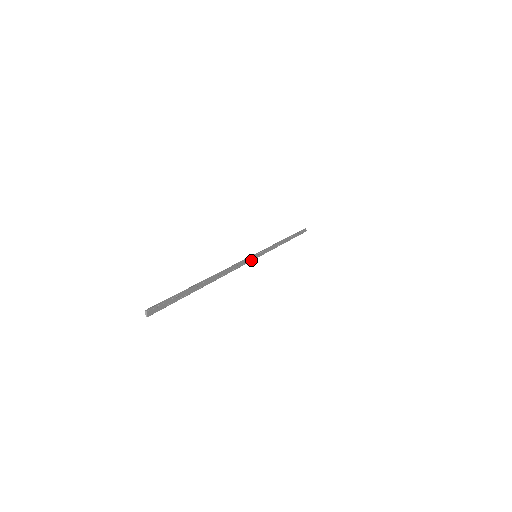
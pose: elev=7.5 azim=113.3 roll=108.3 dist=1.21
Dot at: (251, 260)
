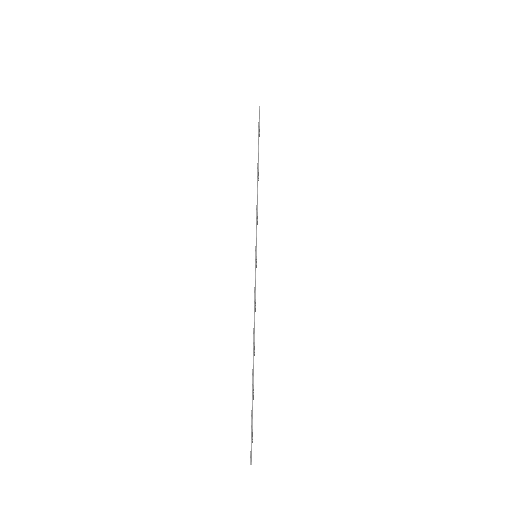
Dot at: occluded
